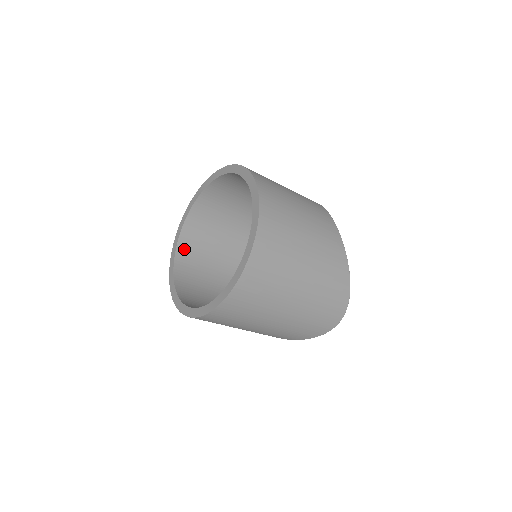
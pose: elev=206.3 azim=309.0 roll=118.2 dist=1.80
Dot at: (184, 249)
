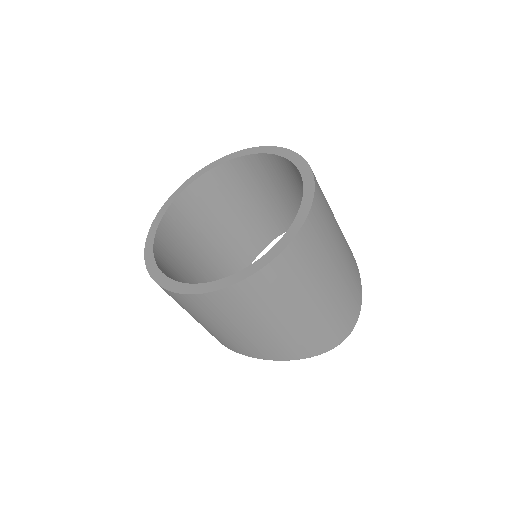
Dot at: (160, 250)
